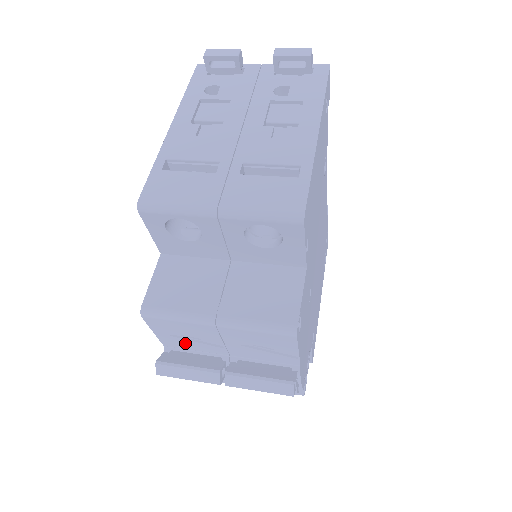
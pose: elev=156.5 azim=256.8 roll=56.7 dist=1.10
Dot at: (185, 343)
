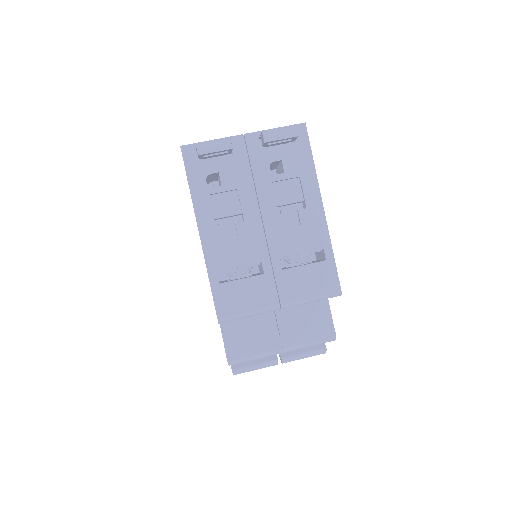
Dot at: occluded
